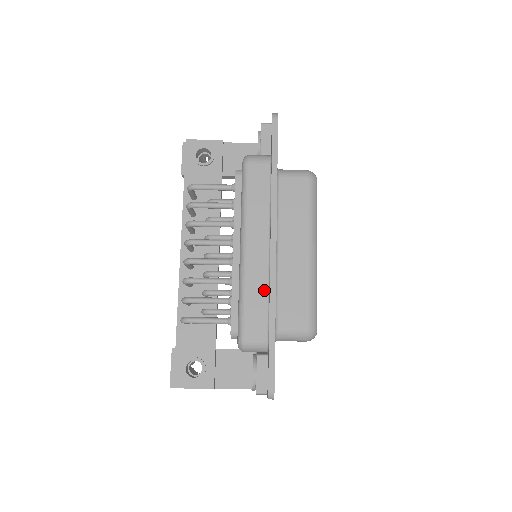
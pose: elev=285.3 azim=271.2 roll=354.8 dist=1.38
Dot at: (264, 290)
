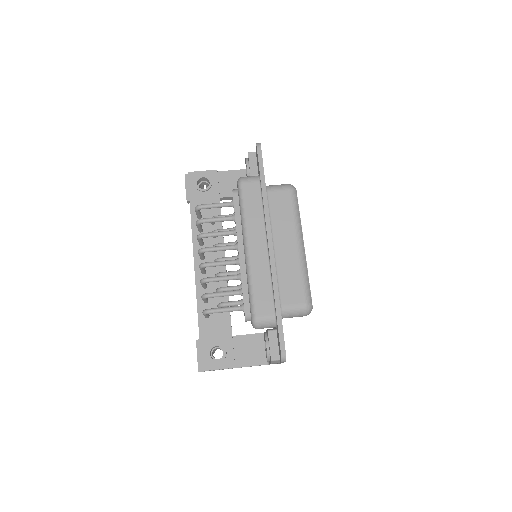
Dot at: (267, 278)
